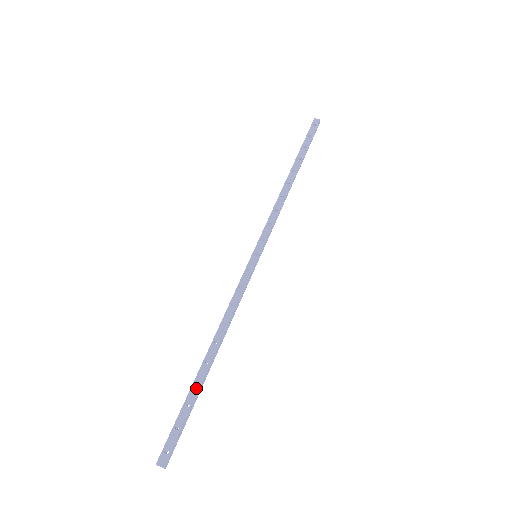
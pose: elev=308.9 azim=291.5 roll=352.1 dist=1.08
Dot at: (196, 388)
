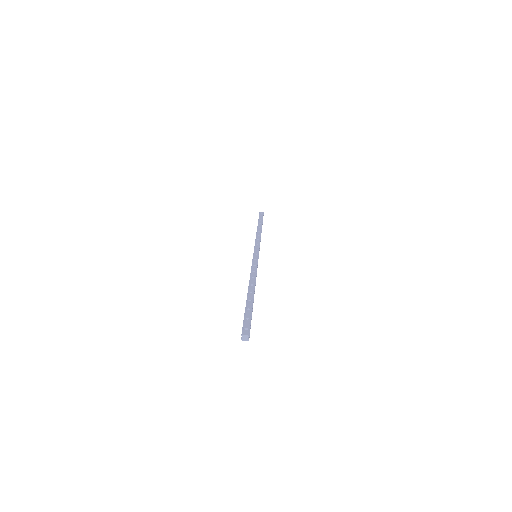
Dot at: (250, 302)
